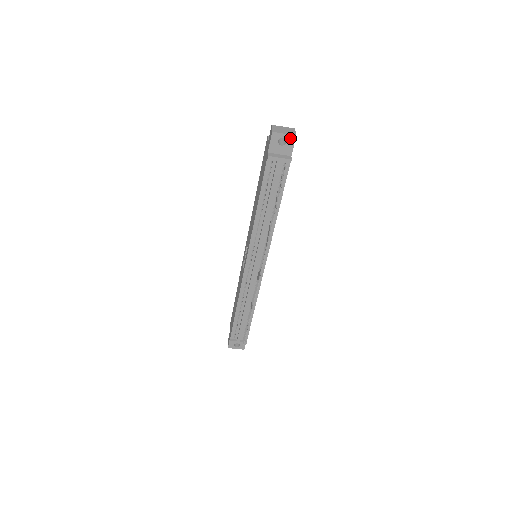
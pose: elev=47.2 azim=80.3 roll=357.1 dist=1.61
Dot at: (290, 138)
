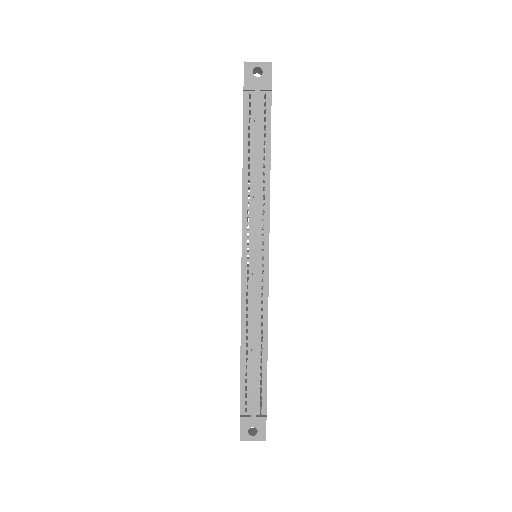
Dot at: (265, 66)
